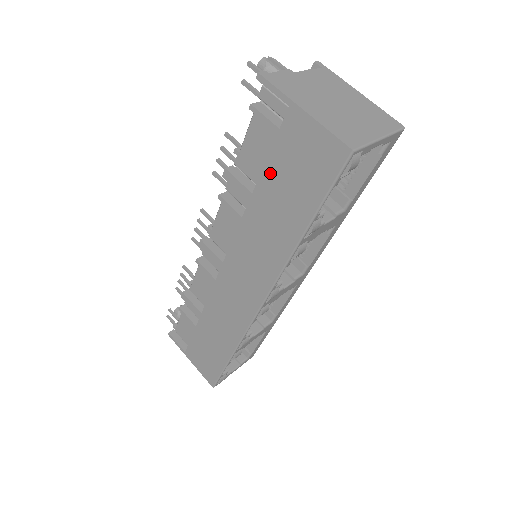
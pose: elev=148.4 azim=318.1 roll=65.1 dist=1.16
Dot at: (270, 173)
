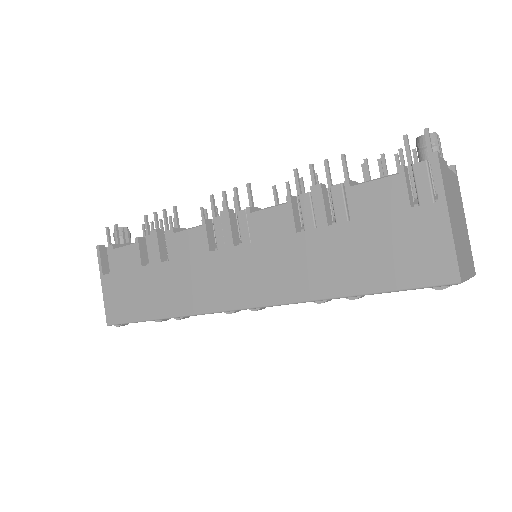
Dot at: (364, 228)
